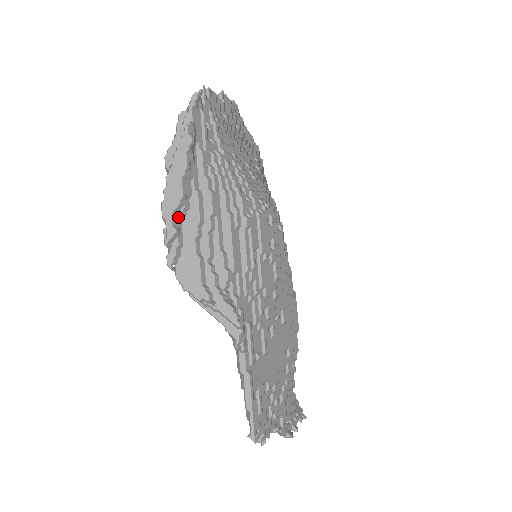
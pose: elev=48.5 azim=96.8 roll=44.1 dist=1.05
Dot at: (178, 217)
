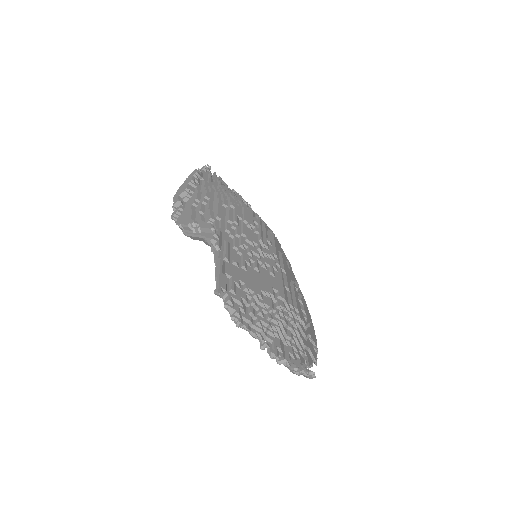
Dot at: (183, 199)
